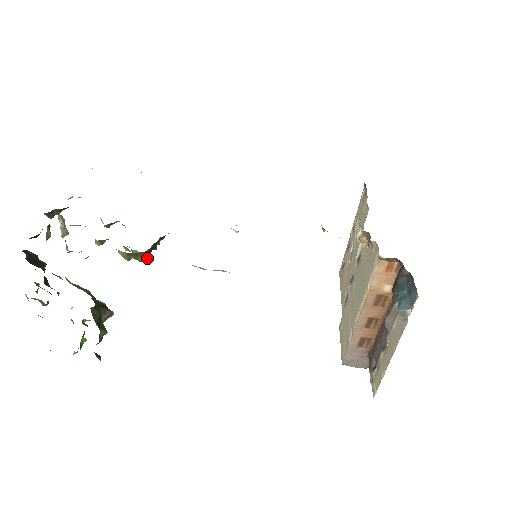
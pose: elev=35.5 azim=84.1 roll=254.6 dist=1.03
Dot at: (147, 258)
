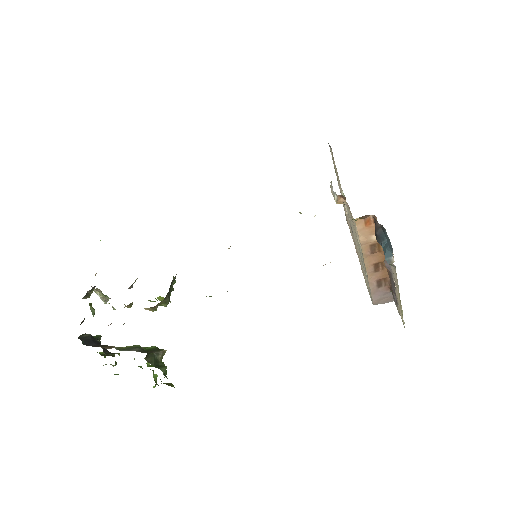
Dot at: (169, 301)
